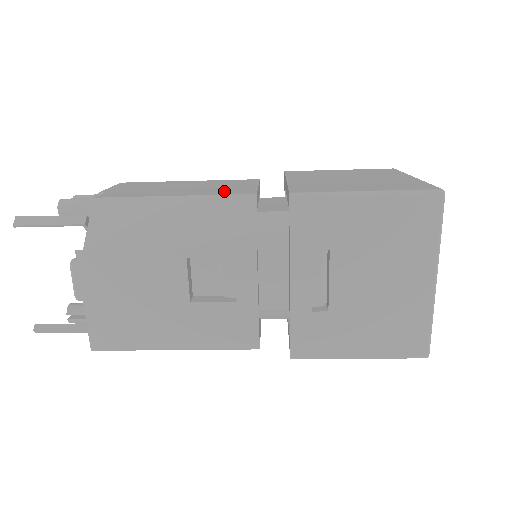
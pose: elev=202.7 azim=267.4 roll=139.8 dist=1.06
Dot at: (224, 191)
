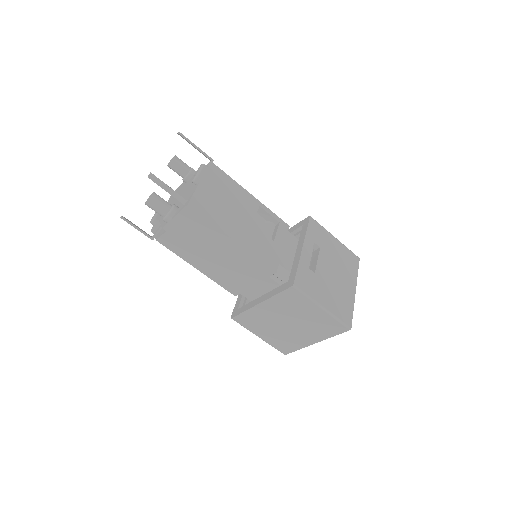
Dot at: occluded
